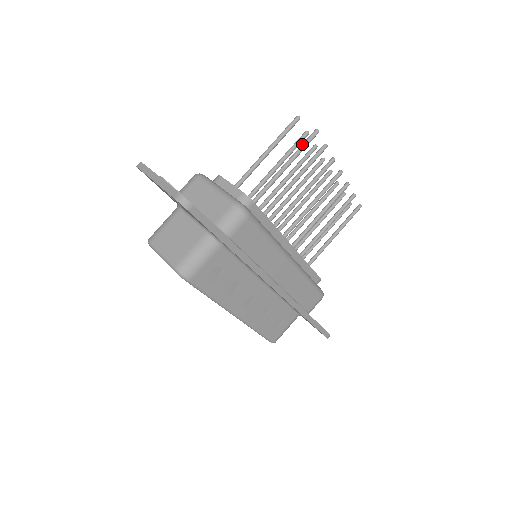
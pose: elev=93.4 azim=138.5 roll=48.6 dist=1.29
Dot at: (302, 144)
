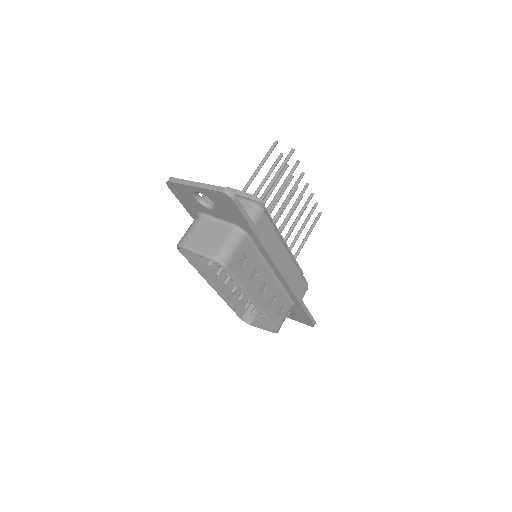
Dot at: (285, 160)
